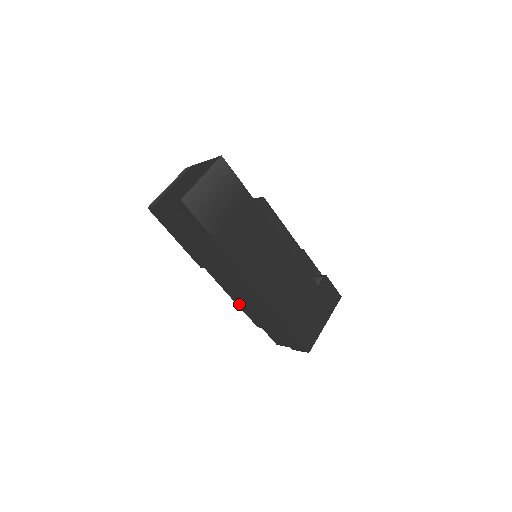
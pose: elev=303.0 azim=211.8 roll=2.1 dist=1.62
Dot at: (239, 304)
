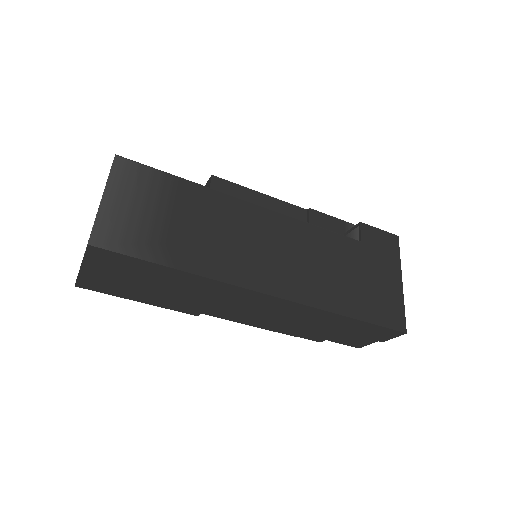
Dot at: (276, 329)
